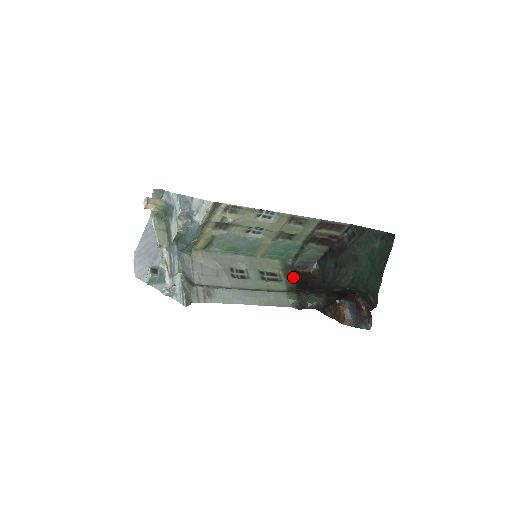
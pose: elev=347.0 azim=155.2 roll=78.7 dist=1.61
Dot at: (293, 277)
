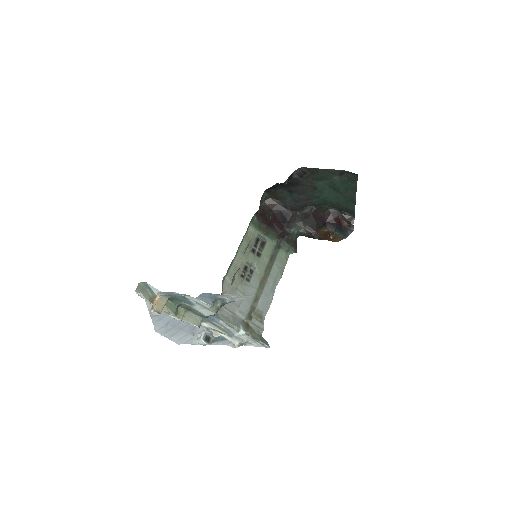
Dot at: (268, 227)
